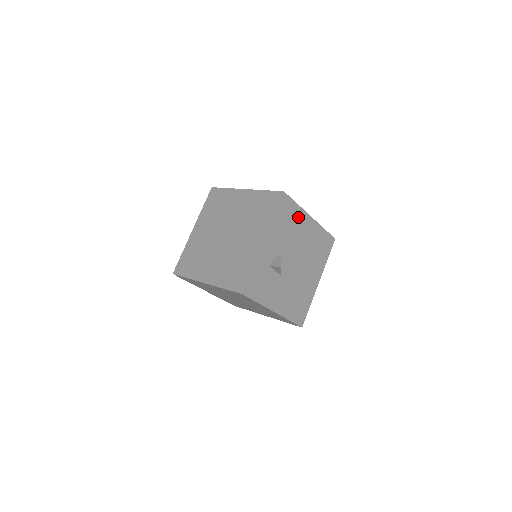
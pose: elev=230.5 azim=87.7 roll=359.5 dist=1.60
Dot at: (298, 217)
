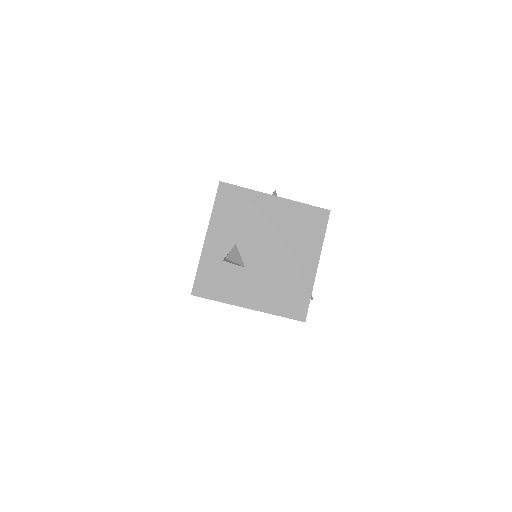
Dot at: (252, 201)
